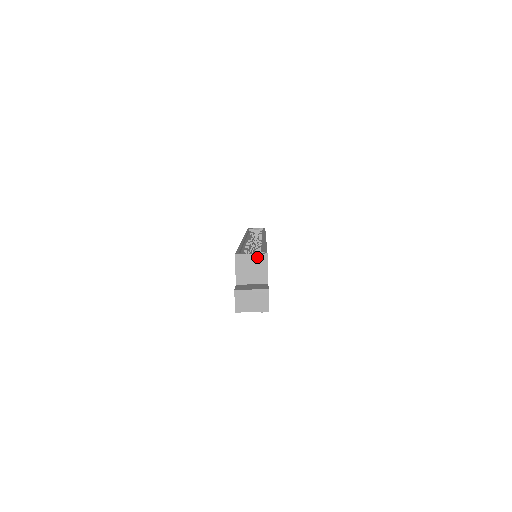
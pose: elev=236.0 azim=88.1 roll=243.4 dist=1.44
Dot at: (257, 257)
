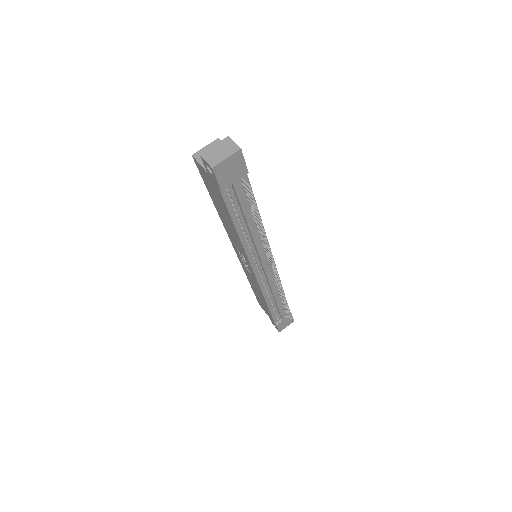
Dot at: (211, 145)
